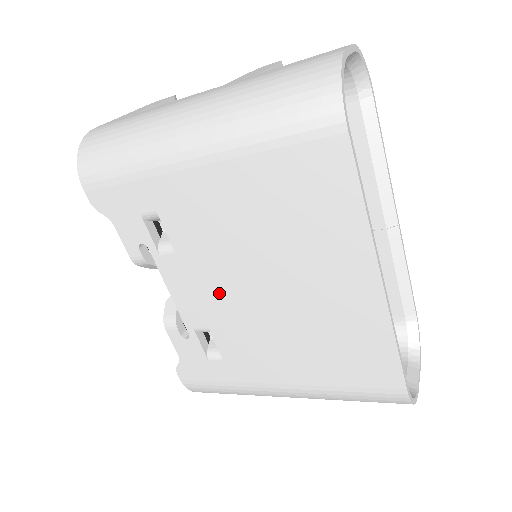
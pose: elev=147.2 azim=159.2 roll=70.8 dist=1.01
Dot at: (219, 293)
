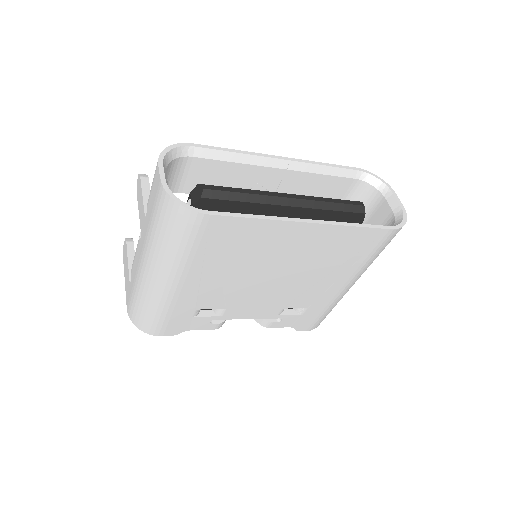
Dot at: (264, 297)
